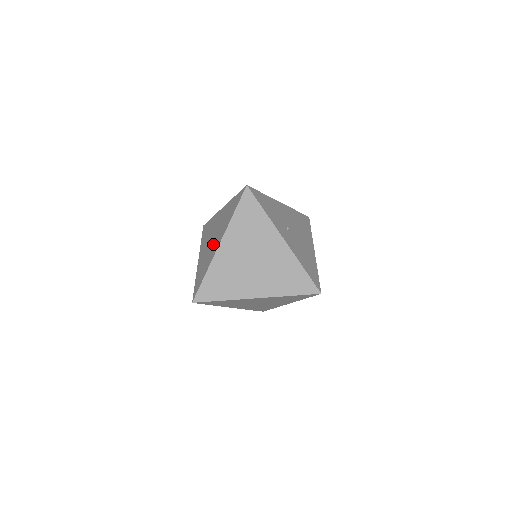
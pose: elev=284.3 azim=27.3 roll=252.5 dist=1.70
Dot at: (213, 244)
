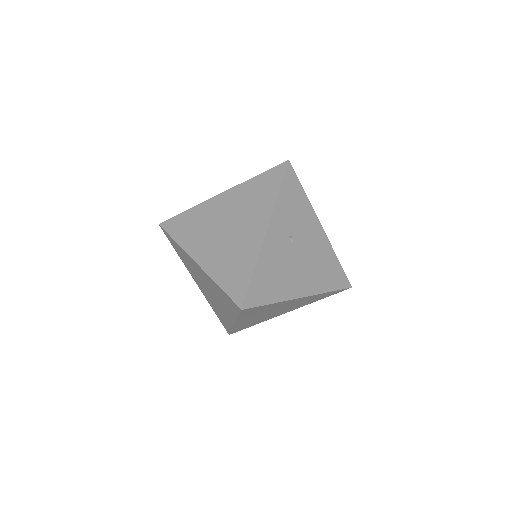
Dot at: occluded
